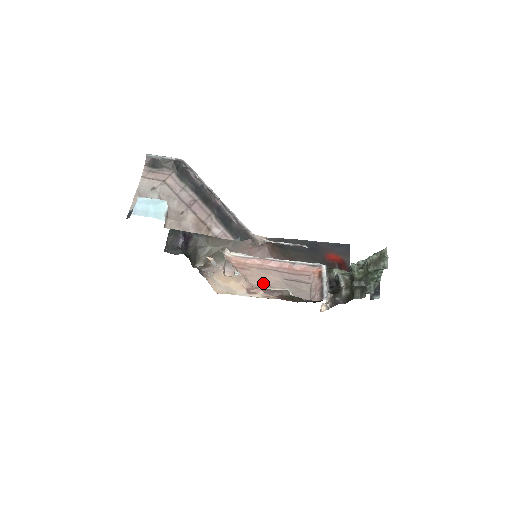
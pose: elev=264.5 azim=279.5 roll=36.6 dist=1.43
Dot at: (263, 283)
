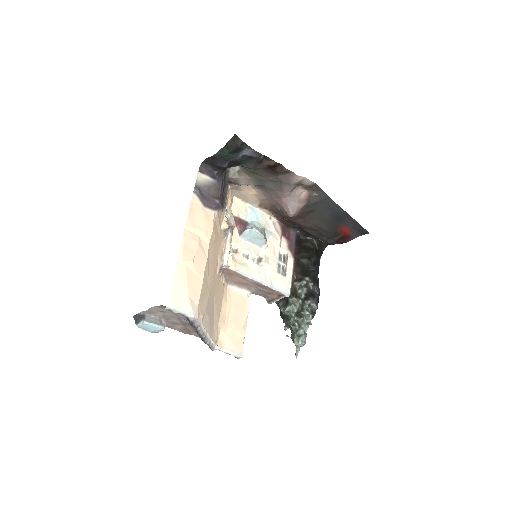
Dot at: (238, 283)
